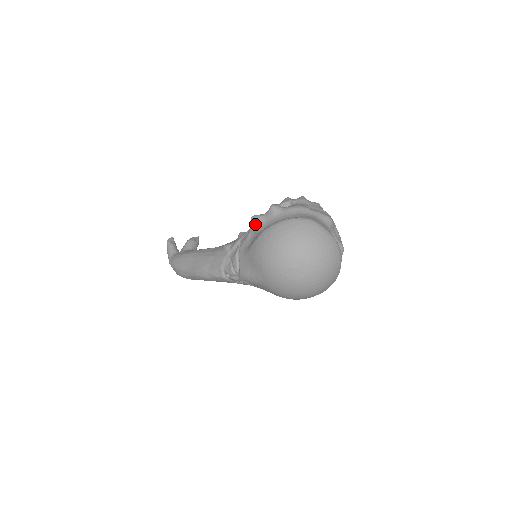
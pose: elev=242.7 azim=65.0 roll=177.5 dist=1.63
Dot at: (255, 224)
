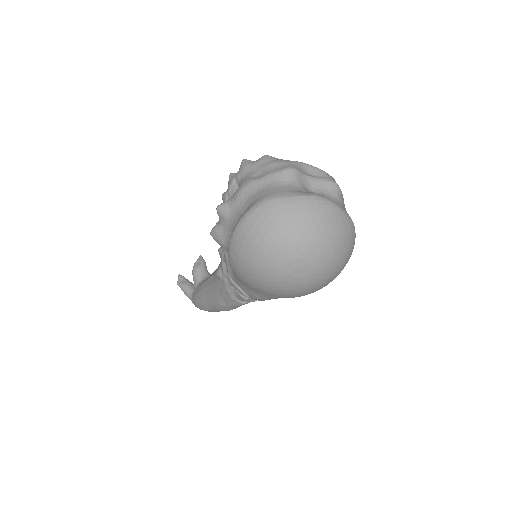
Dot at: (219, 240)
